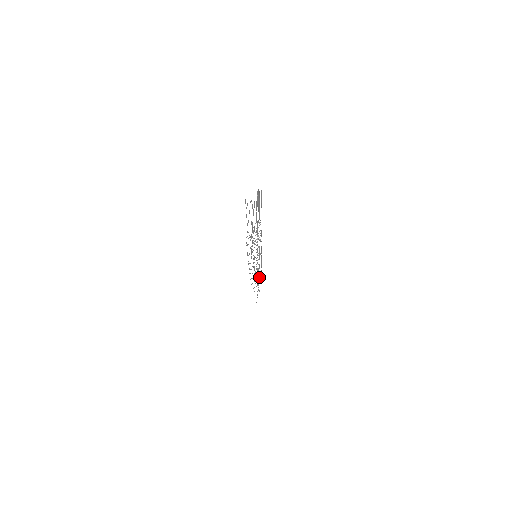
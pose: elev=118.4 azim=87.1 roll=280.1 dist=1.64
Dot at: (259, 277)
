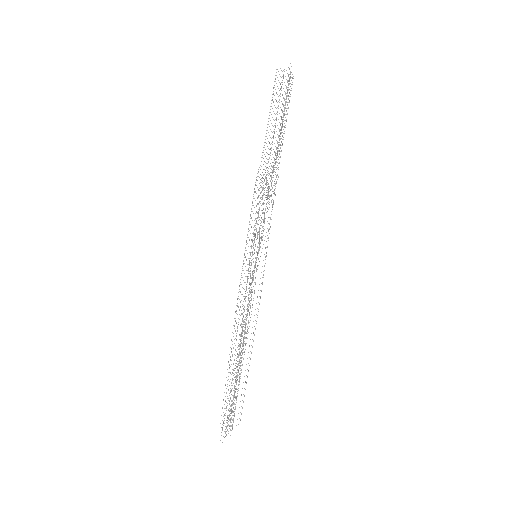
Dot at: (245, 343)
